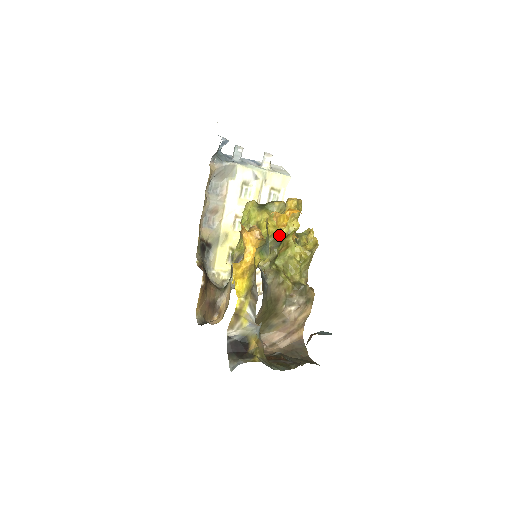
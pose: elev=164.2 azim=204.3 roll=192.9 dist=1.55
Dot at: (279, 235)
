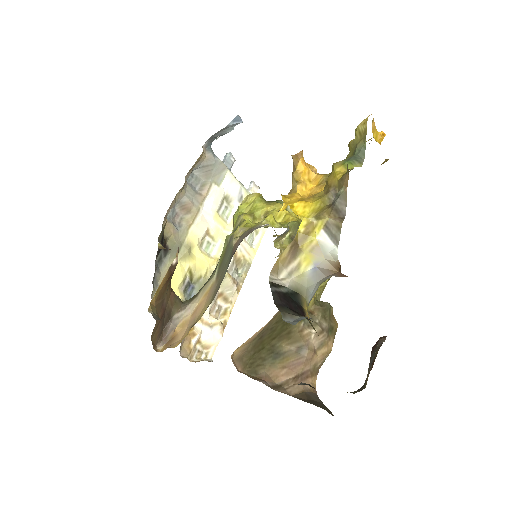
Dot at: occluded
